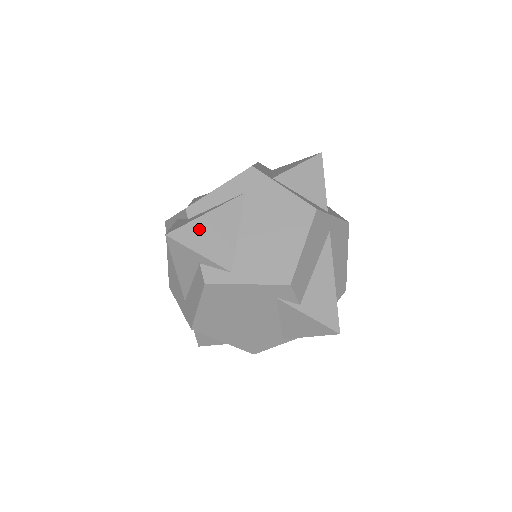
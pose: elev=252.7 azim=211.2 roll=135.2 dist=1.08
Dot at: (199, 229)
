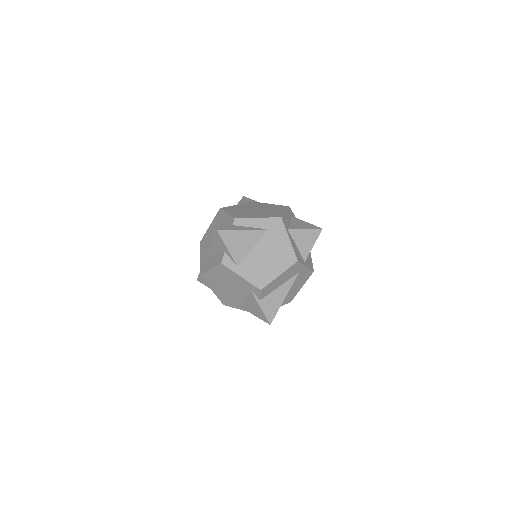
Dot at: (235, 236)
